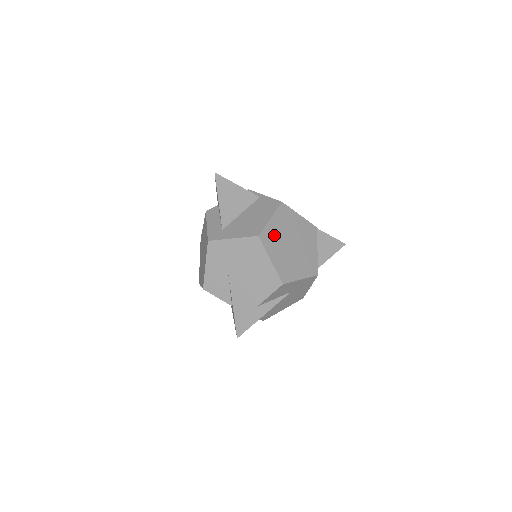
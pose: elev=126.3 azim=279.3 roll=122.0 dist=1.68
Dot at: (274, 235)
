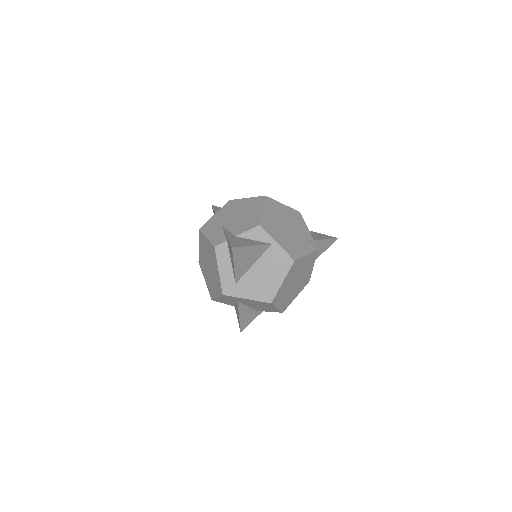
Dot at: (283, 290)
